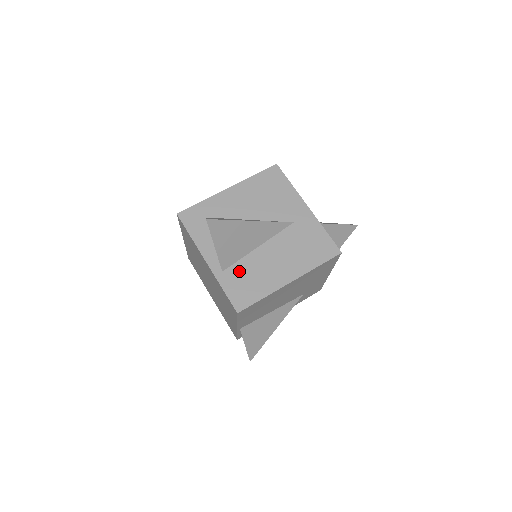
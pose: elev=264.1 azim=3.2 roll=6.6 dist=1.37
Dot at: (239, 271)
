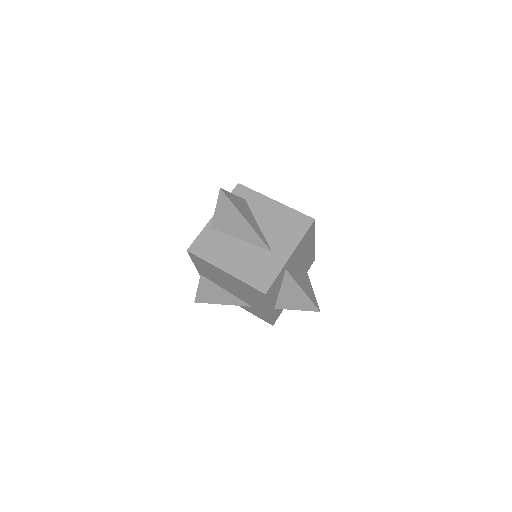
Dot at: (216, 237)
